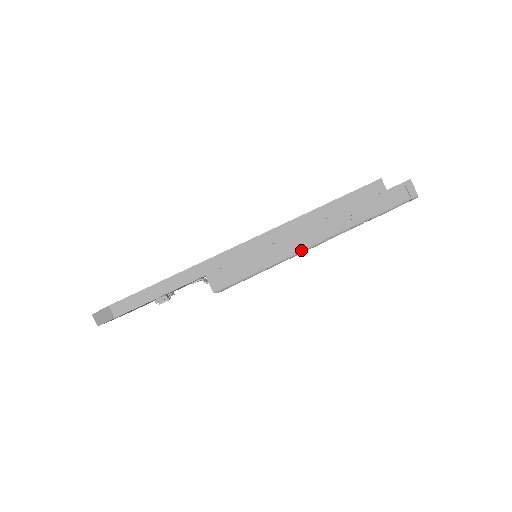
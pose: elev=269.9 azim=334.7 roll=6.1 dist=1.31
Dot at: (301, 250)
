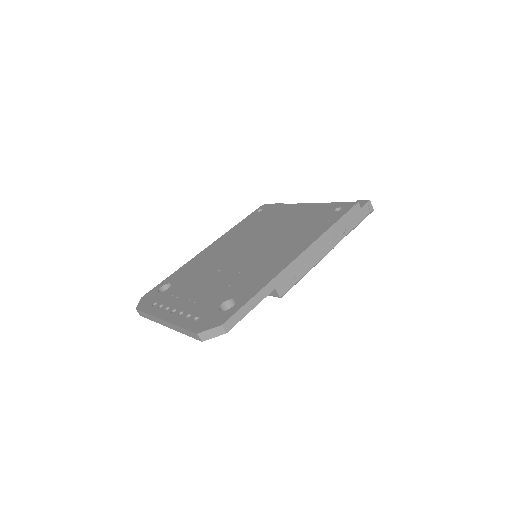
Dot at: (323, 257)
